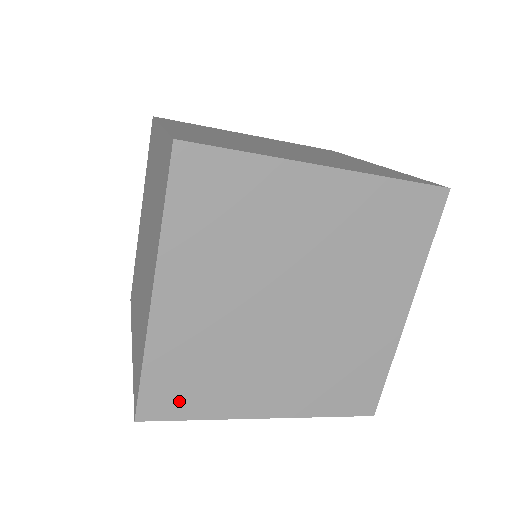
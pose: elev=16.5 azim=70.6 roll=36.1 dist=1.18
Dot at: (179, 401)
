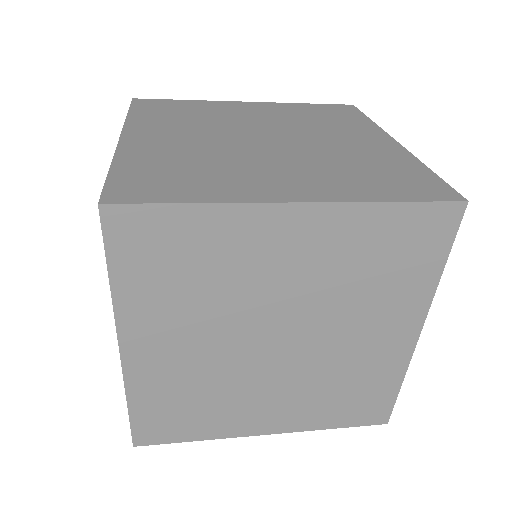
Dot at: (173, 429)
